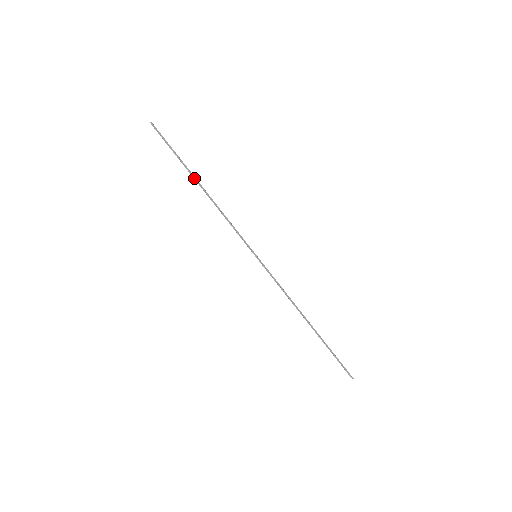
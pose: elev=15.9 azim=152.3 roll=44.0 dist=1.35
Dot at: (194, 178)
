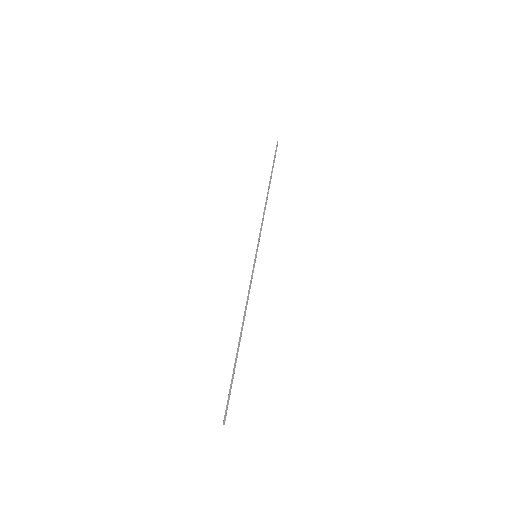
Dot at: (269, 183)
